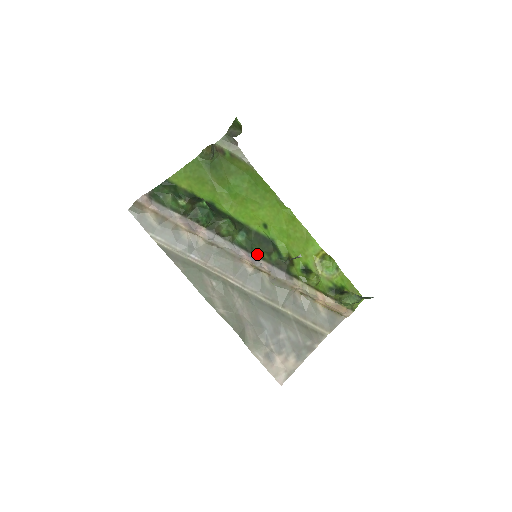
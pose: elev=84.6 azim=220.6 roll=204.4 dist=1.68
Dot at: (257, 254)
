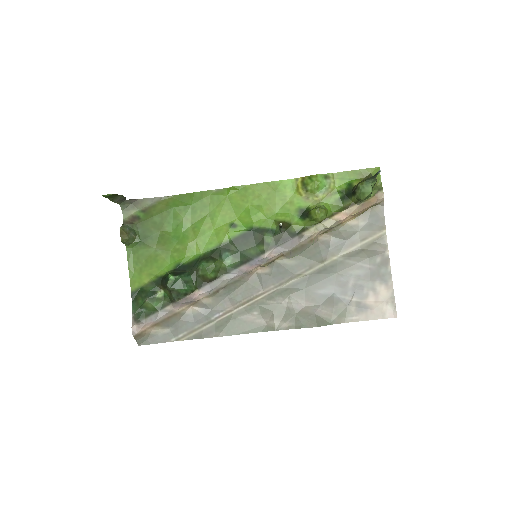
Dot at: (254, 255)
